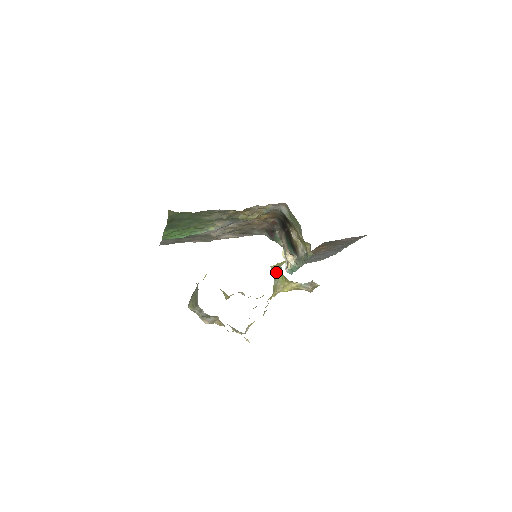
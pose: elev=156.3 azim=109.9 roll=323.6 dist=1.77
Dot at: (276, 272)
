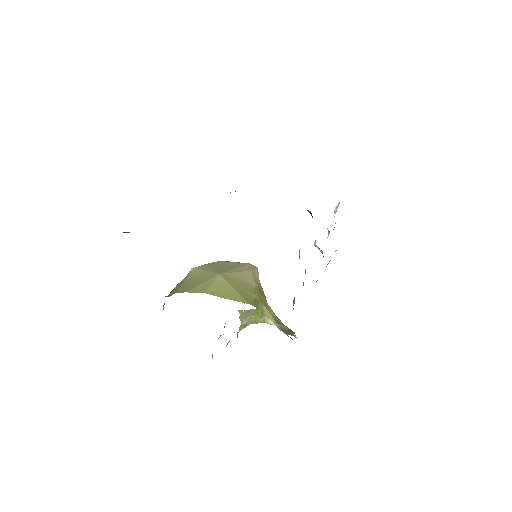
Dot at: (246, 315)
